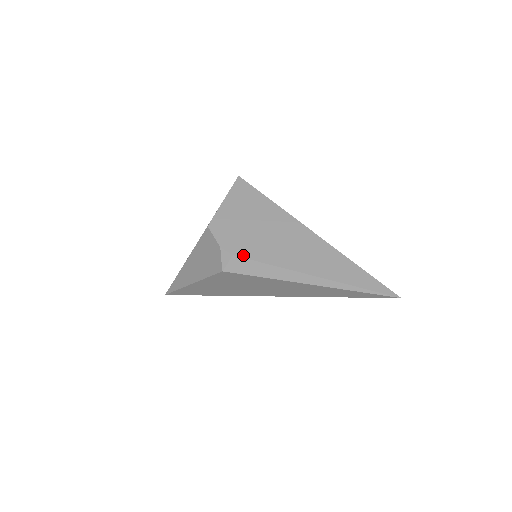
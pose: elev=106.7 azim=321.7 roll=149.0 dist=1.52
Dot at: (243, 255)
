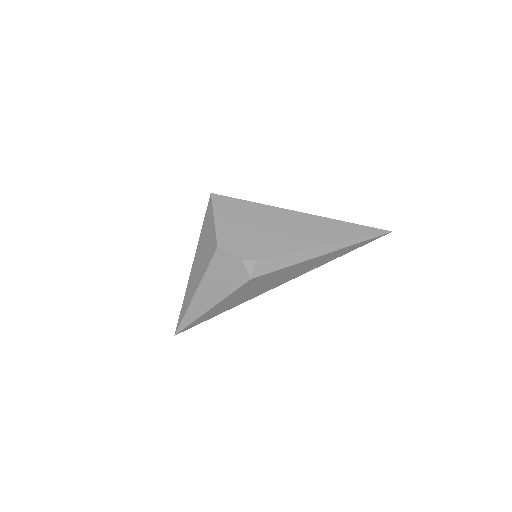
Dot at: (264, 256)
